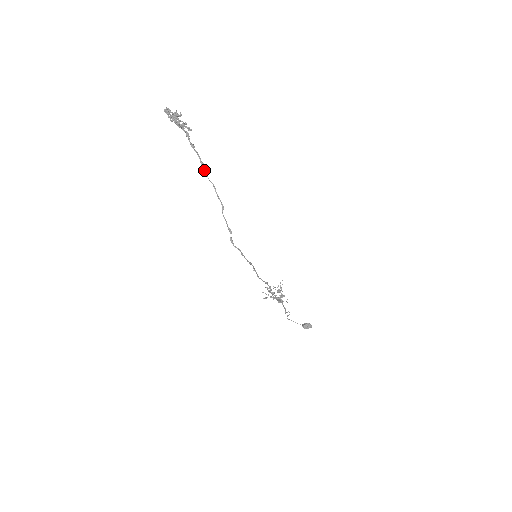
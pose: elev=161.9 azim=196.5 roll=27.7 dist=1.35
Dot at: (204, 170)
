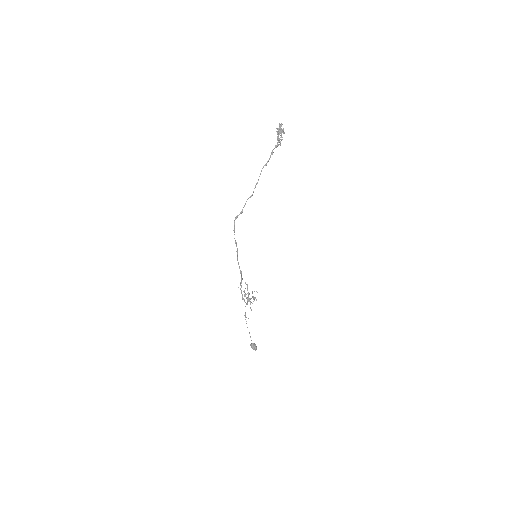
Dot at: occluded
